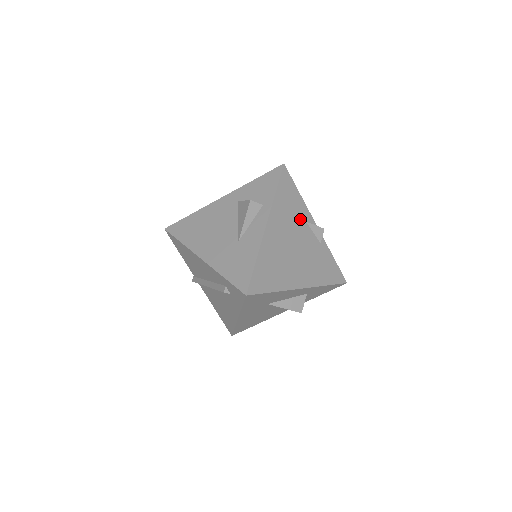
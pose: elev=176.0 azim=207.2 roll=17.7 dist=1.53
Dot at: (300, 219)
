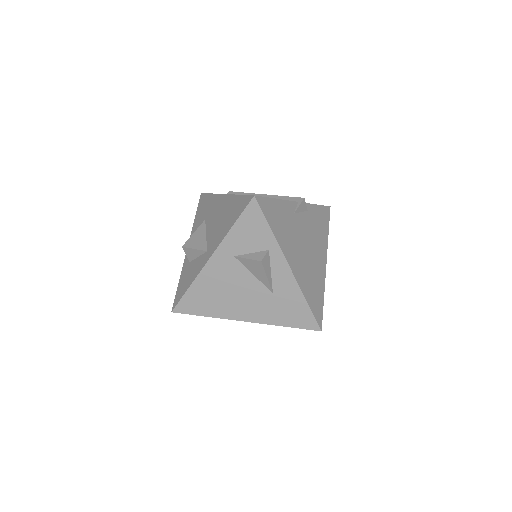
Dot at: (291, 219)
